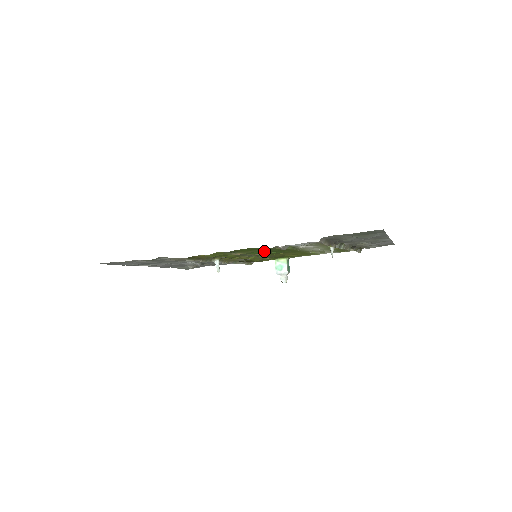
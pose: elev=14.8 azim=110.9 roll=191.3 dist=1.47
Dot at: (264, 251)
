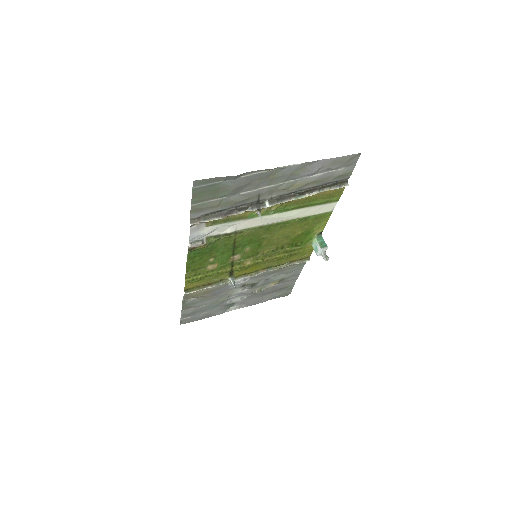
Dot at: (225, 252)
